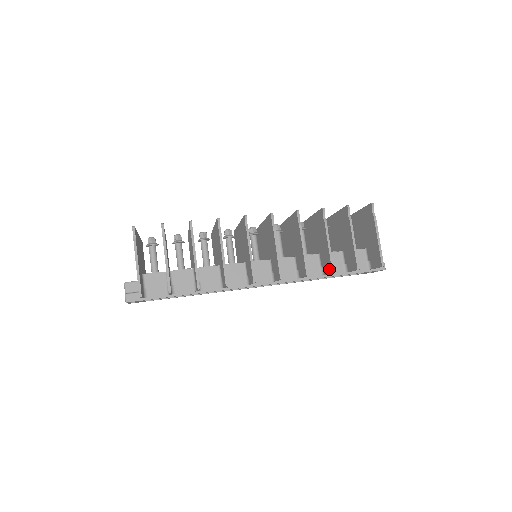
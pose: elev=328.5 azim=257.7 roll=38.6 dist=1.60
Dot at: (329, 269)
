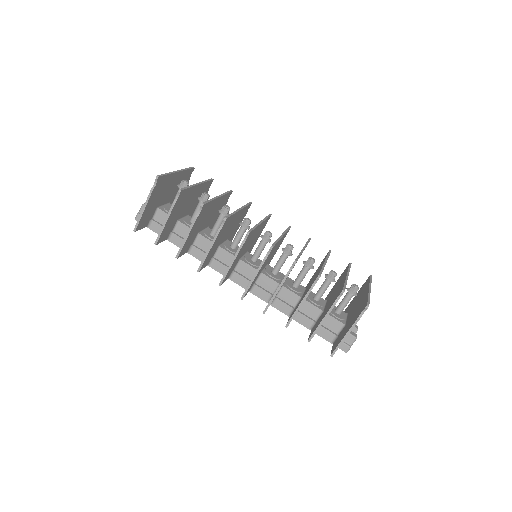
Dot at: occluded
